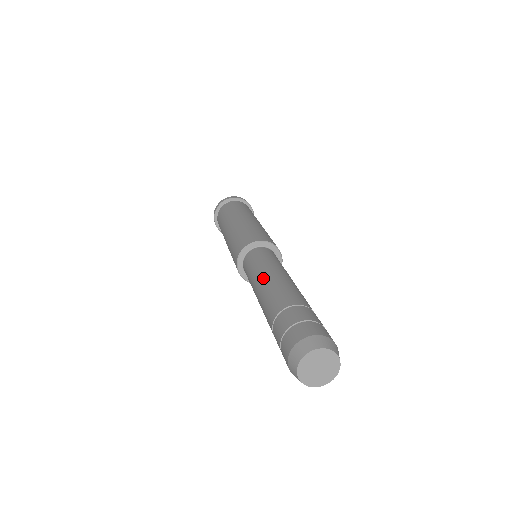
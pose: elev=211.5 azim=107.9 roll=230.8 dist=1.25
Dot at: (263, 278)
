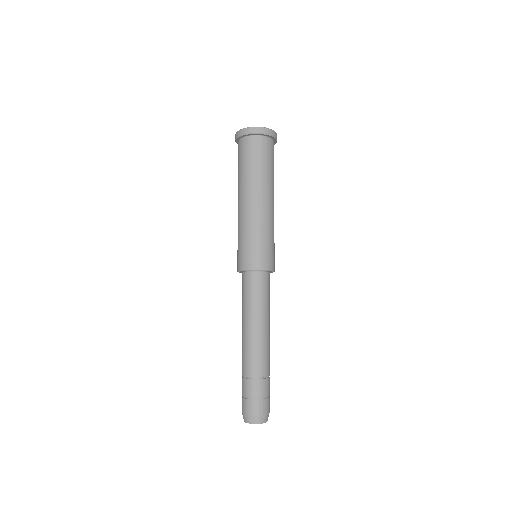
Dot at: (246, 327)
